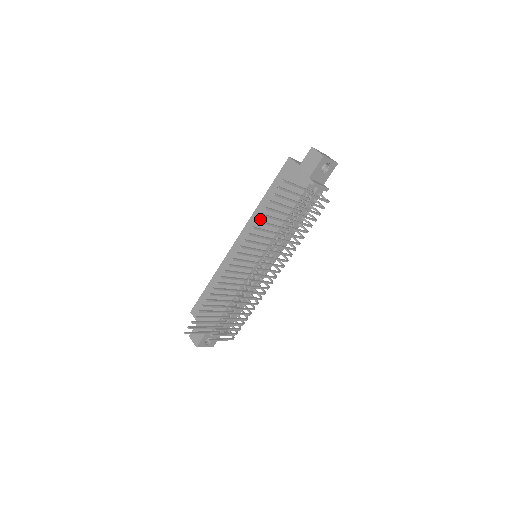
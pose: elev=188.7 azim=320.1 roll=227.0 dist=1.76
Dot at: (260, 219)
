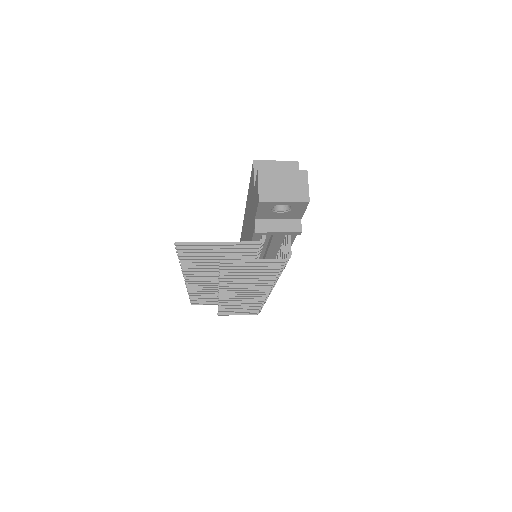
Dot at: (246, 222)
